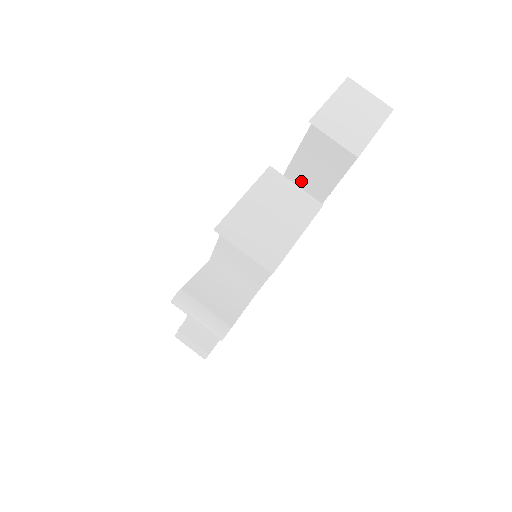
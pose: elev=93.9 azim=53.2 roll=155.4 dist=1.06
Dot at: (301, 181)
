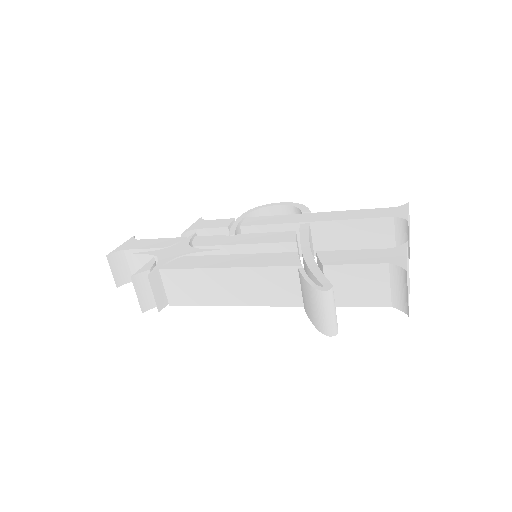
Dot at: (337, 234)
